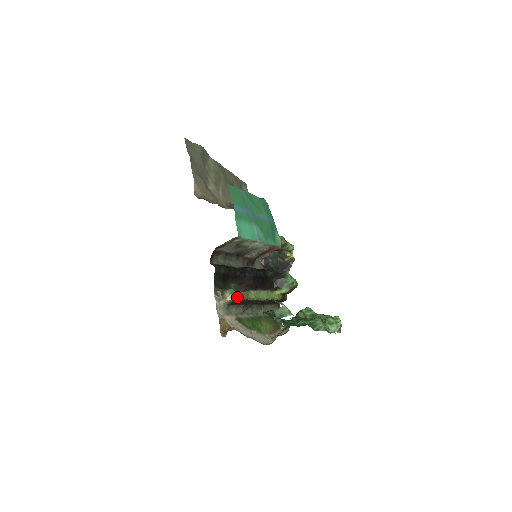
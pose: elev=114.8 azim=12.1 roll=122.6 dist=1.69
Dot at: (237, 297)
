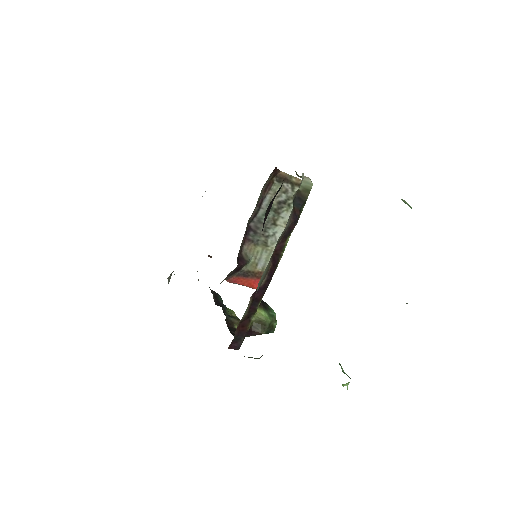
Dot at: (306, 199)
